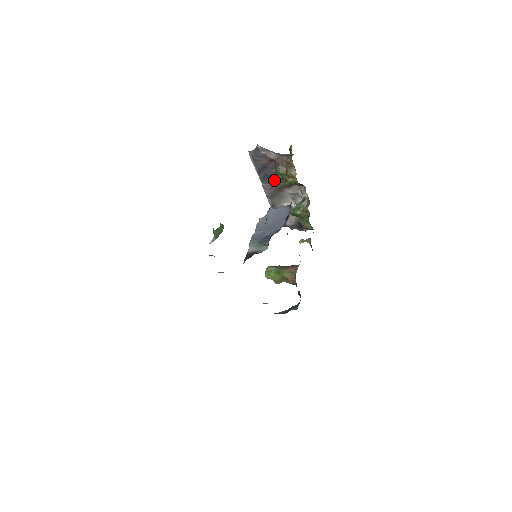
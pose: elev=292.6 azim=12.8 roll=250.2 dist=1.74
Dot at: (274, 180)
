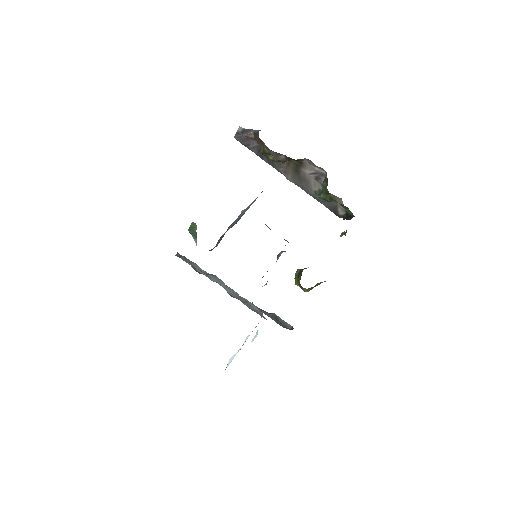
Dot at: occluded
